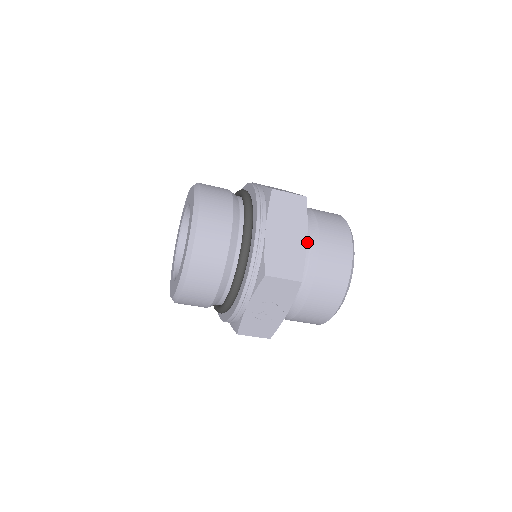
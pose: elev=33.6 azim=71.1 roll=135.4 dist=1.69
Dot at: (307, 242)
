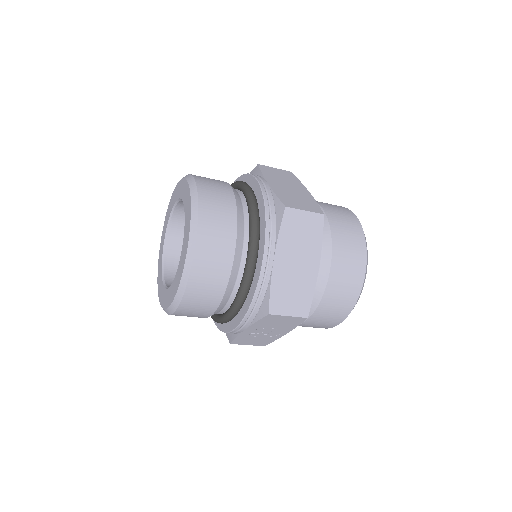
Dot at: occluded
